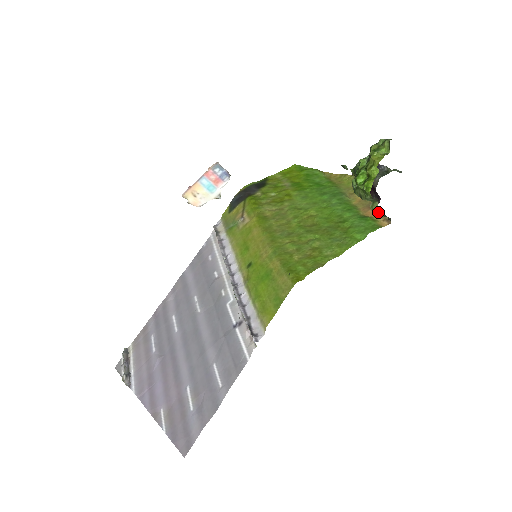
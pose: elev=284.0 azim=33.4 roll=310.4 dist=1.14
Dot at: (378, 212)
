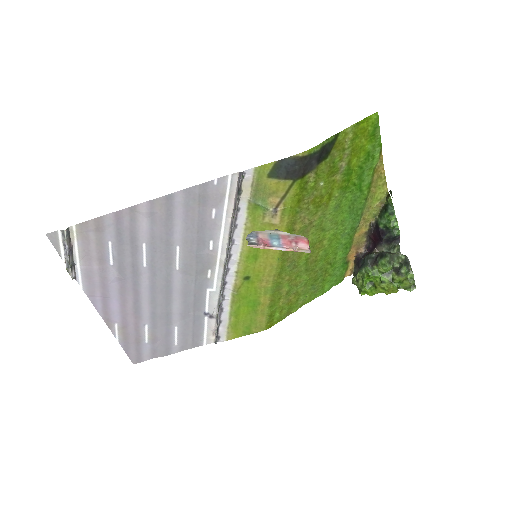
Dot at: (353, 283)
